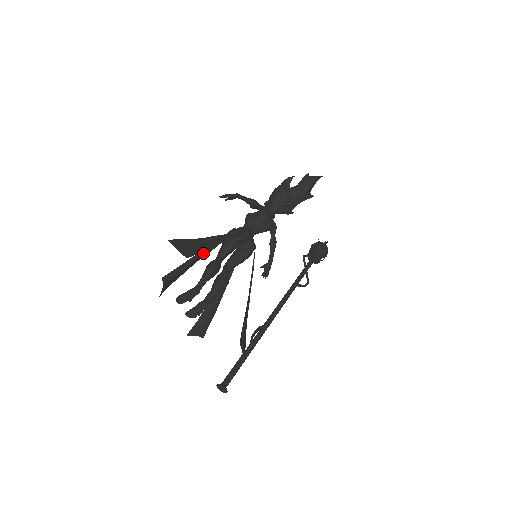
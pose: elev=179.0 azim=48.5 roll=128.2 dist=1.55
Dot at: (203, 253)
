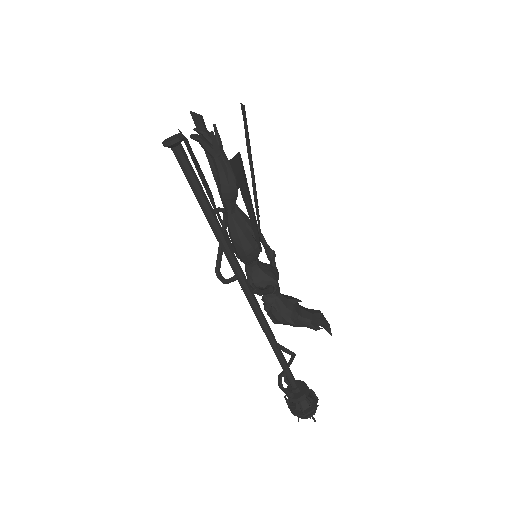
Dot at: occluded
